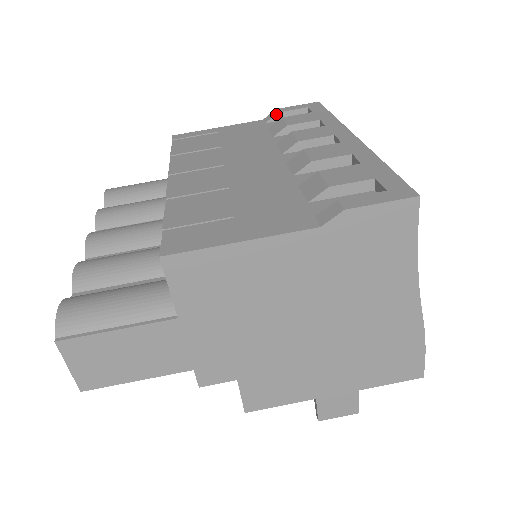
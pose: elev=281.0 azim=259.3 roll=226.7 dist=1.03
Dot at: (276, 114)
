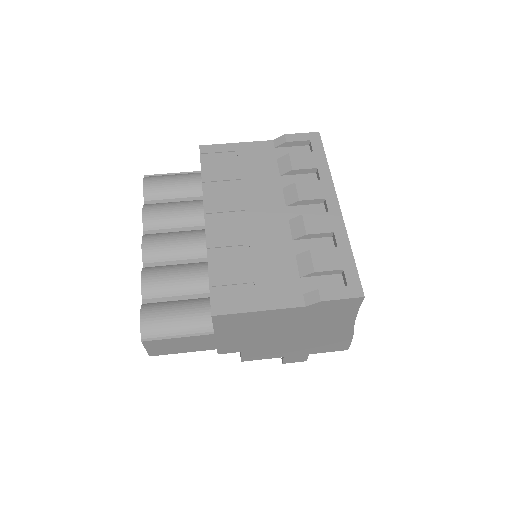
Dot at: (284, 143)
